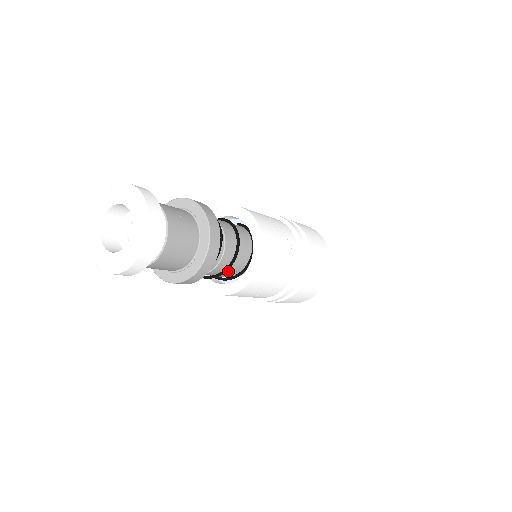
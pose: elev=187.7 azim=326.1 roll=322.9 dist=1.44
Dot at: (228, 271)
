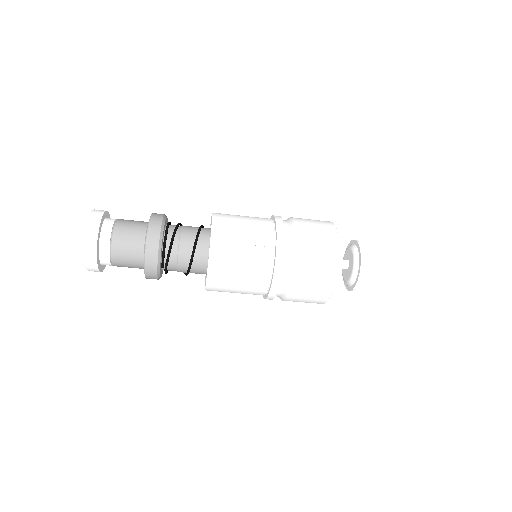
Dot at: (197, 270)
